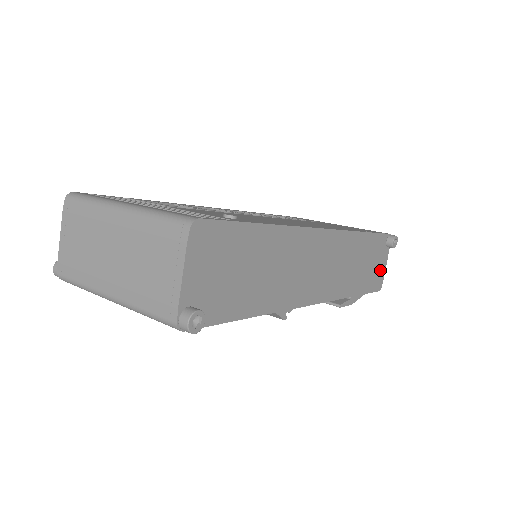
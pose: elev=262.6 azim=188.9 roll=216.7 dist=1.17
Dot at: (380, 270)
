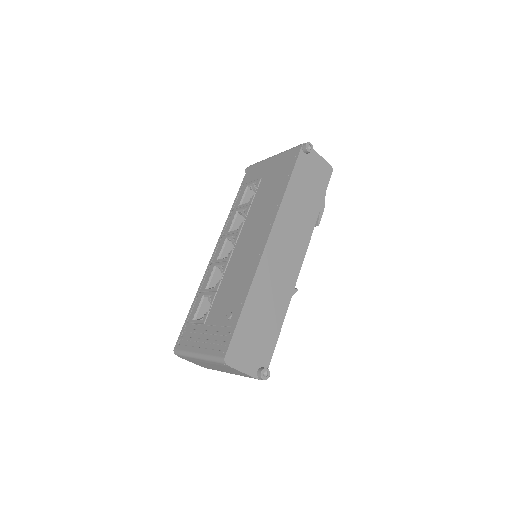
Dot at: (320, 167)
